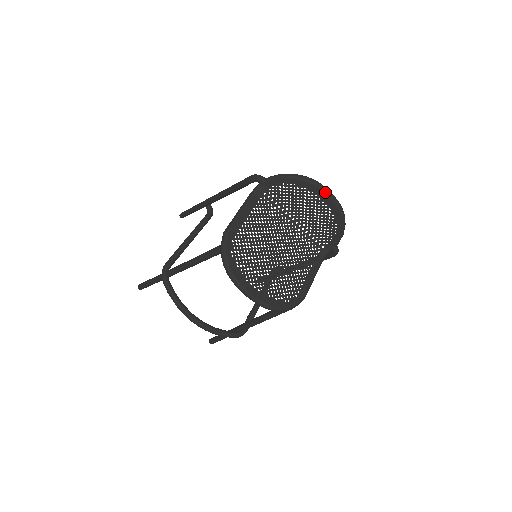
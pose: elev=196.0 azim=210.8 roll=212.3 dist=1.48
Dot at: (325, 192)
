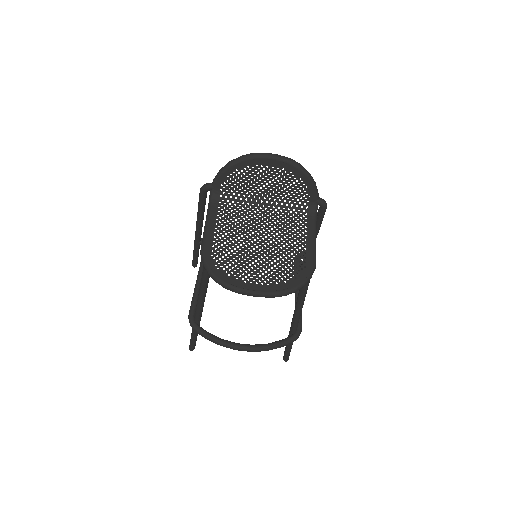
Dot at: (266, 157)
